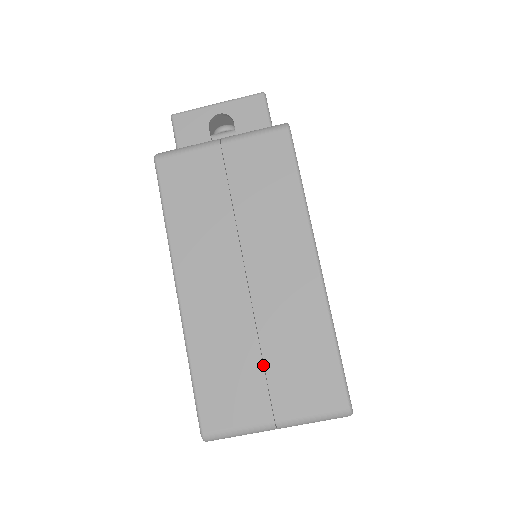
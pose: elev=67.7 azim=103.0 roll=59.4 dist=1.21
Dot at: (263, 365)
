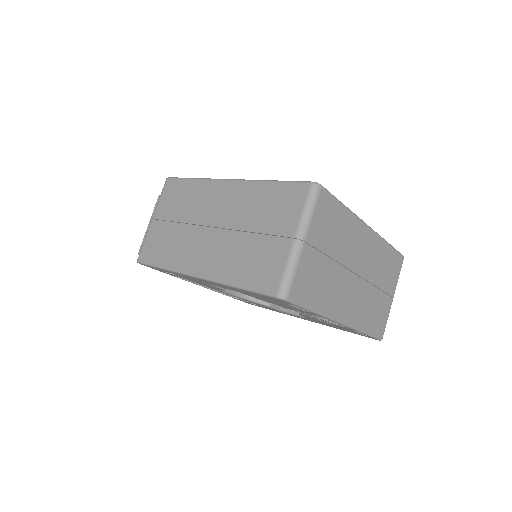
Dot at: (260, 234)
